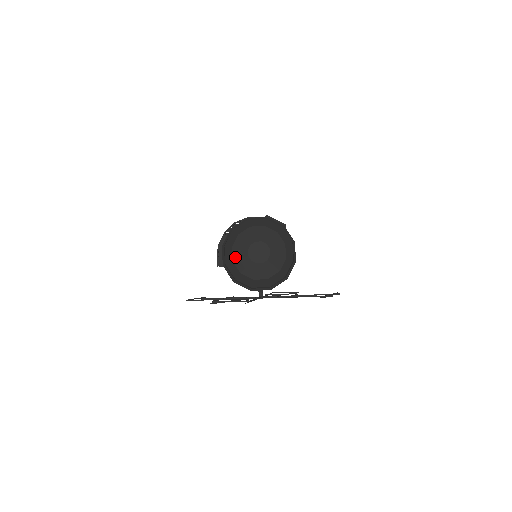
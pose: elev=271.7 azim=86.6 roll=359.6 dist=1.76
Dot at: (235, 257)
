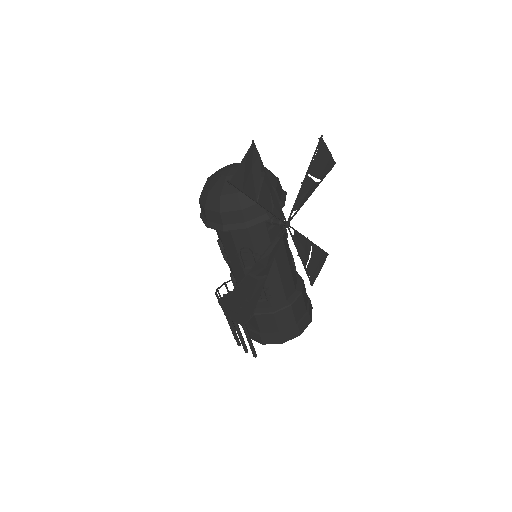
Dot at: (218, 191)
